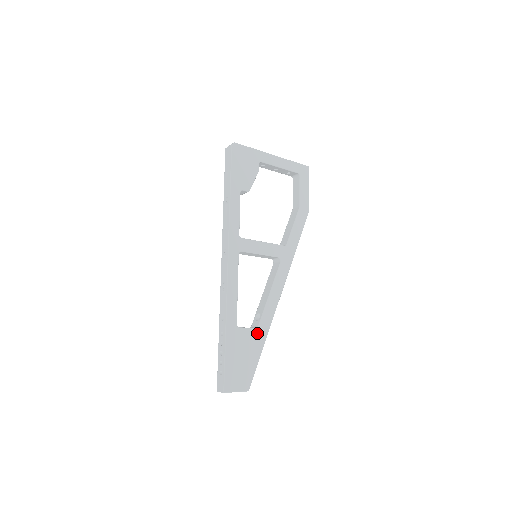
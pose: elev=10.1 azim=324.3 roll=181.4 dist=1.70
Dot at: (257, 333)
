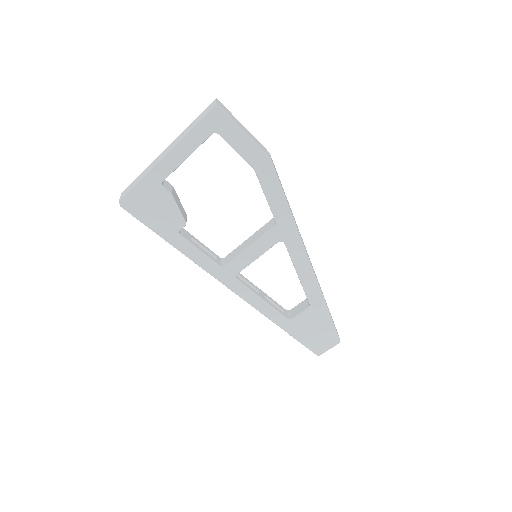
Dot at: (313, 309)
